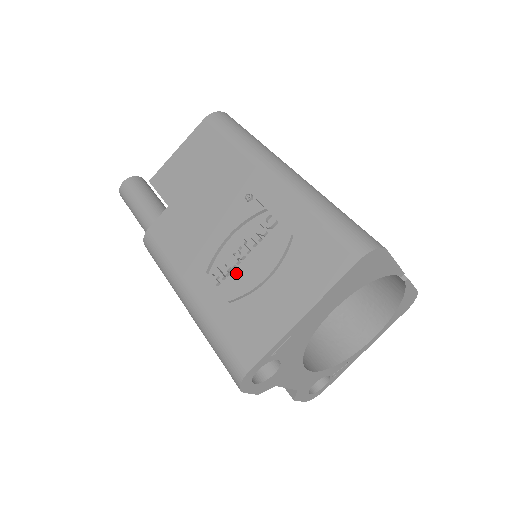
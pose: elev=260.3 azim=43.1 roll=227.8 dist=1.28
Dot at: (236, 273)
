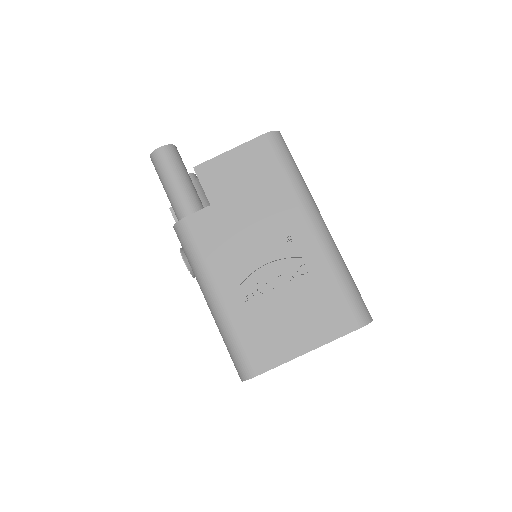
Dot at: (264, 297)
